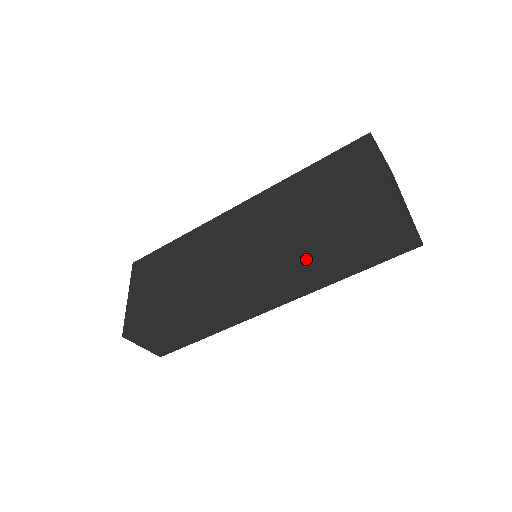
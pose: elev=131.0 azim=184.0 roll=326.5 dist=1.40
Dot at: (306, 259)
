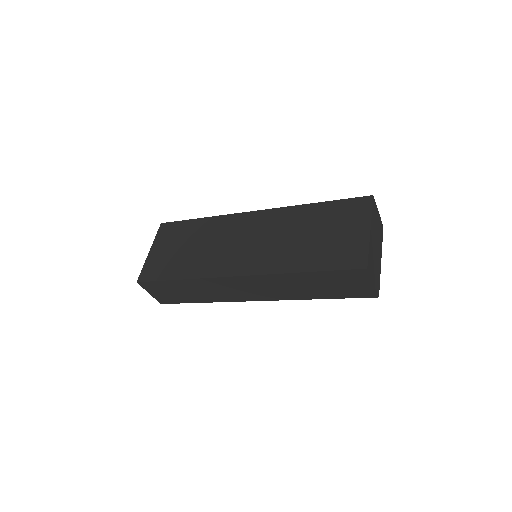
Dot at: (289, 278)
